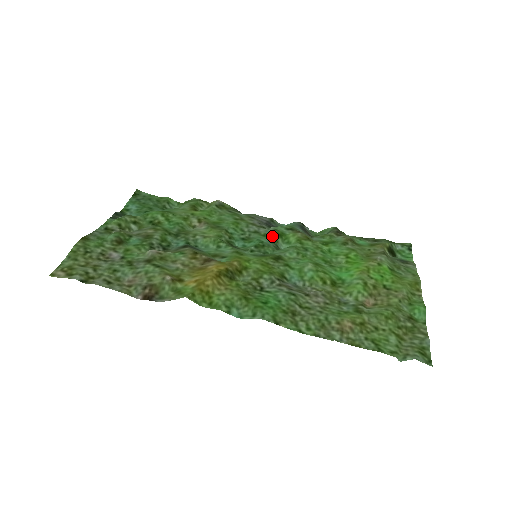
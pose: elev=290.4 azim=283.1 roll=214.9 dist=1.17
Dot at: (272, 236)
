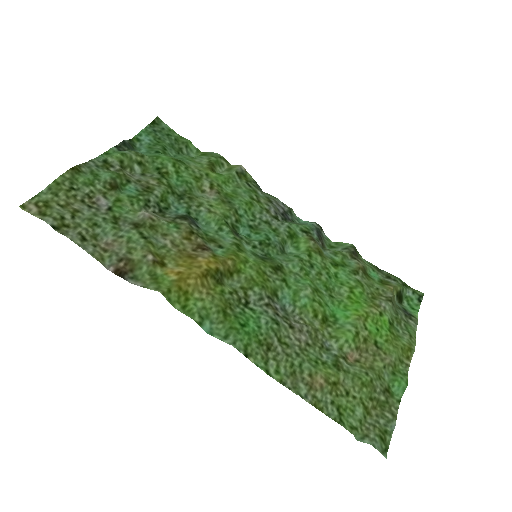
Dot at: (283, 235)
